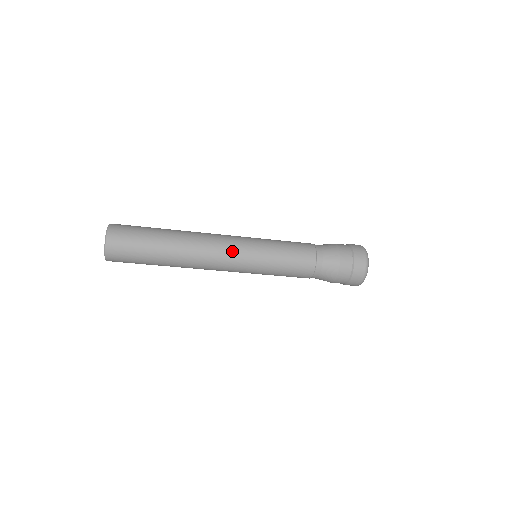
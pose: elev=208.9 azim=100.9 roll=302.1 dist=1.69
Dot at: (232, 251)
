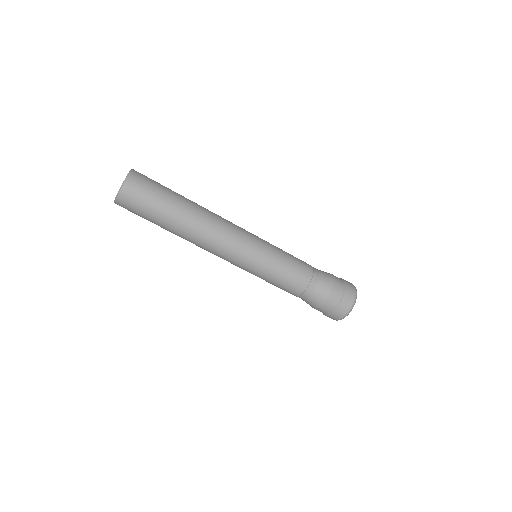
Dot at: (240, 237)
